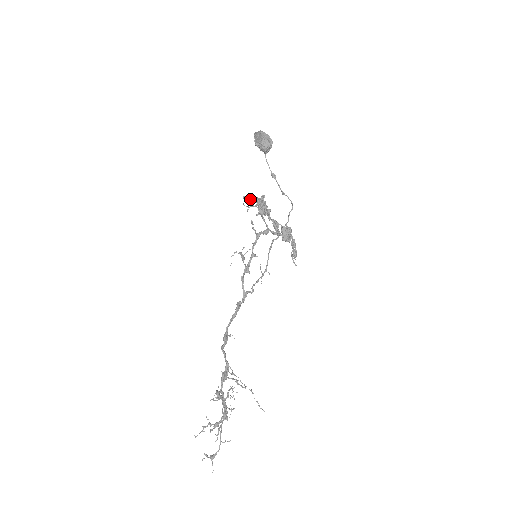
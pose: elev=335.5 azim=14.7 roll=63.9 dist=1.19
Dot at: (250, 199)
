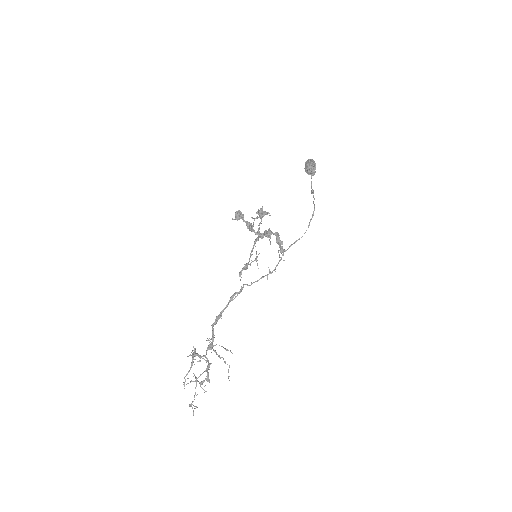
Dot at: (259, 213)
